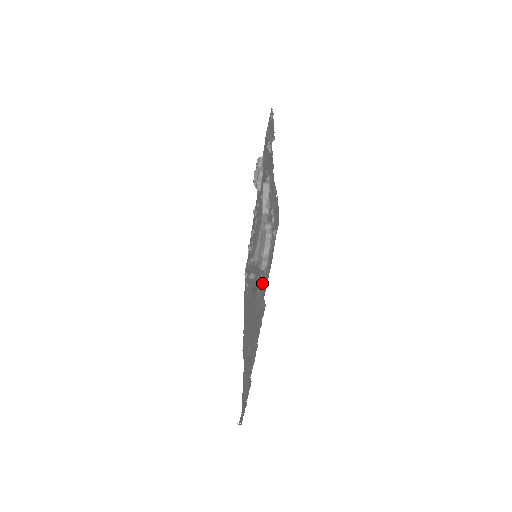
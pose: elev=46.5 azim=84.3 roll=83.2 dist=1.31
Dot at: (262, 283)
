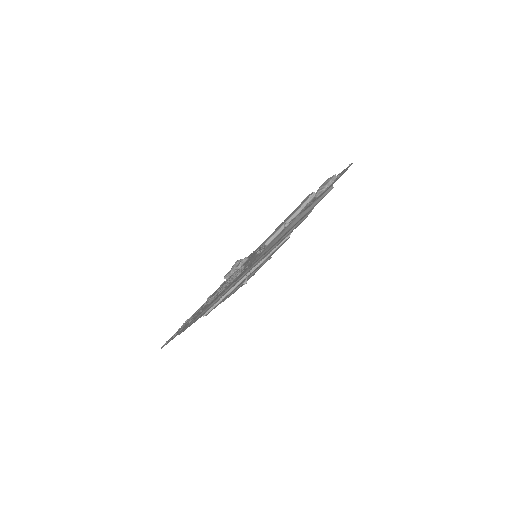
Dot at: (319, 196)
